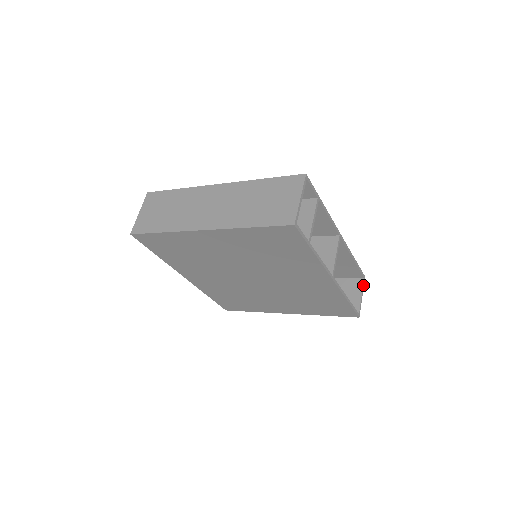
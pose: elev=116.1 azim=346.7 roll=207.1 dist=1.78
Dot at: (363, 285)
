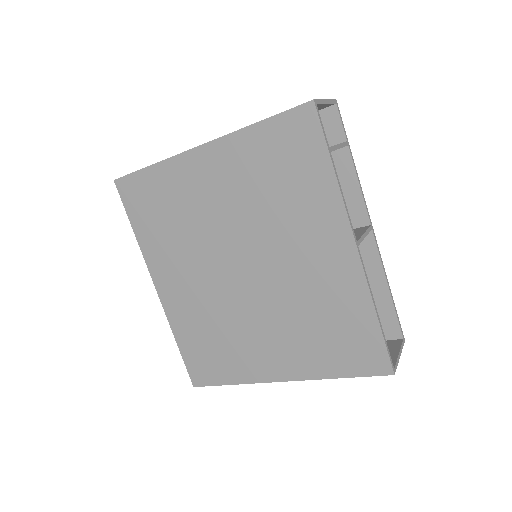
Dot at: (402, 345)
